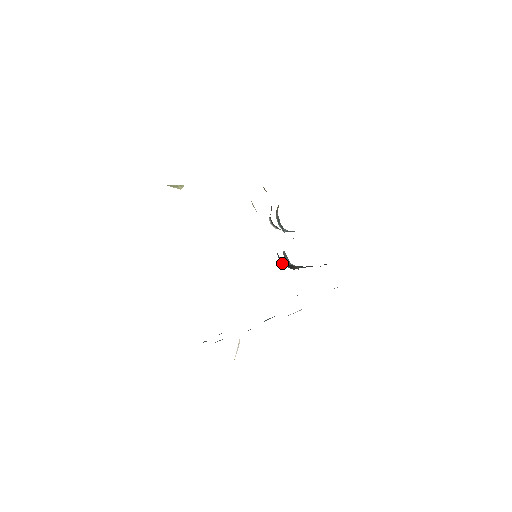
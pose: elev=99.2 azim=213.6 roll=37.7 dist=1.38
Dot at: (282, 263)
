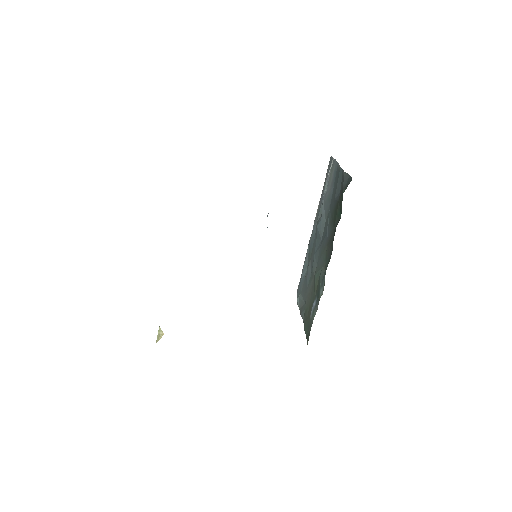
Dot at: occluded
